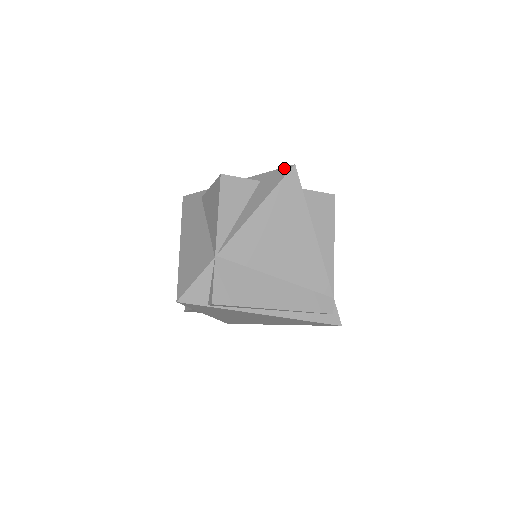
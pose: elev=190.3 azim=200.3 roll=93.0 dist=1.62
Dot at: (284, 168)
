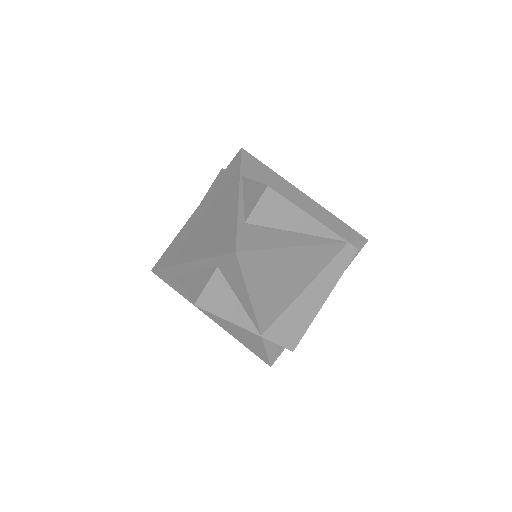
Dot at: (228, 256)
